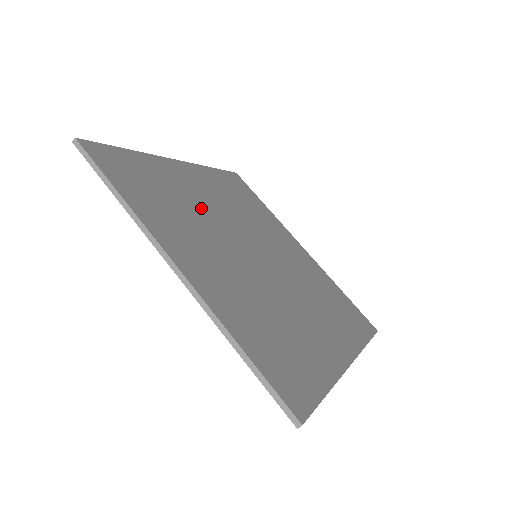
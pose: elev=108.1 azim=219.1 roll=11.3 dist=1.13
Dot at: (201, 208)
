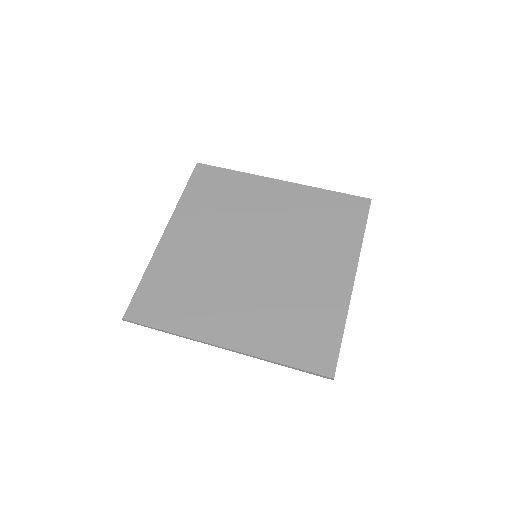
Dot at: (245, 213)
